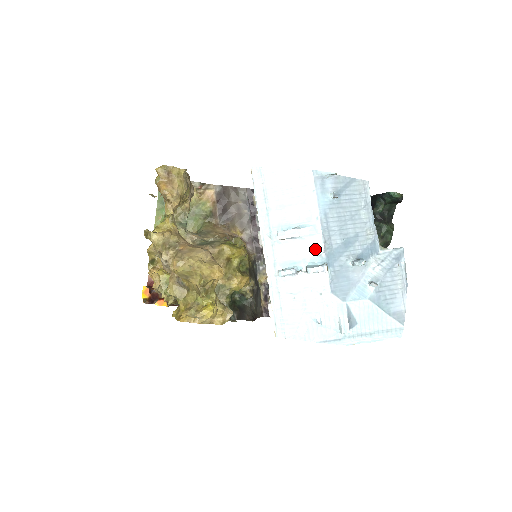
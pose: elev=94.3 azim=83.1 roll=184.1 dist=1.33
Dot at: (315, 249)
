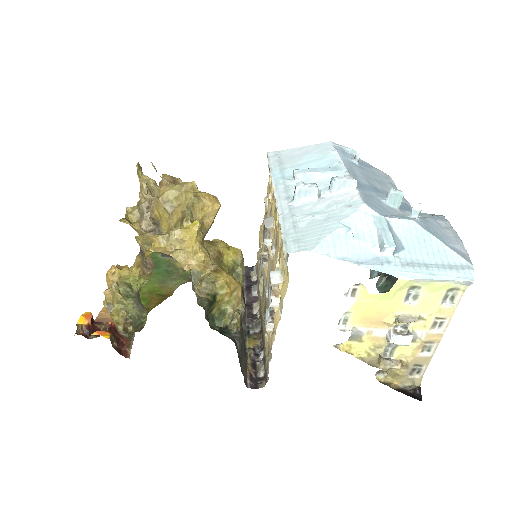
Dot at: occluded
